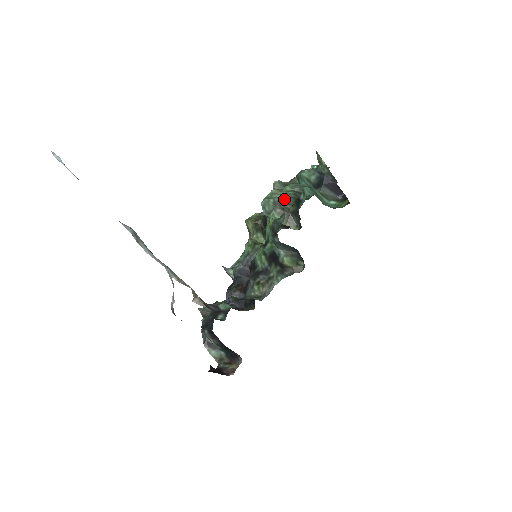
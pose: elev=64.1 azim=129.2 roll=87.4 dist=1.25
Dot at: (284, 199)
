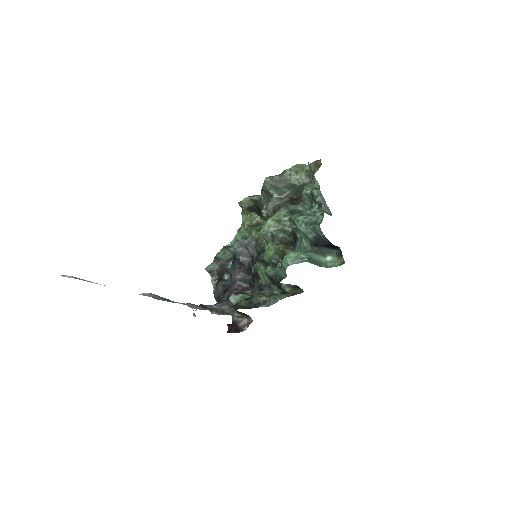
Dot at: (281, 230)
